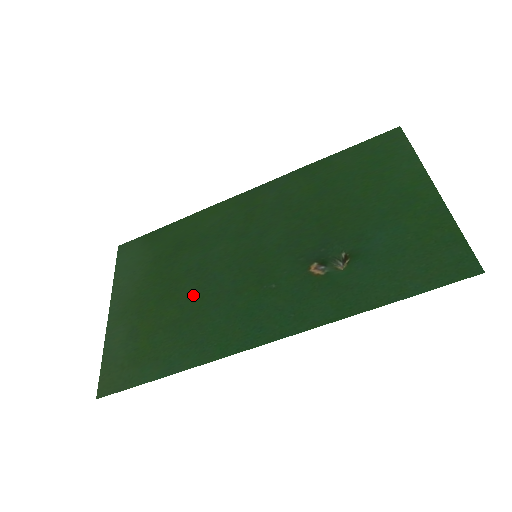
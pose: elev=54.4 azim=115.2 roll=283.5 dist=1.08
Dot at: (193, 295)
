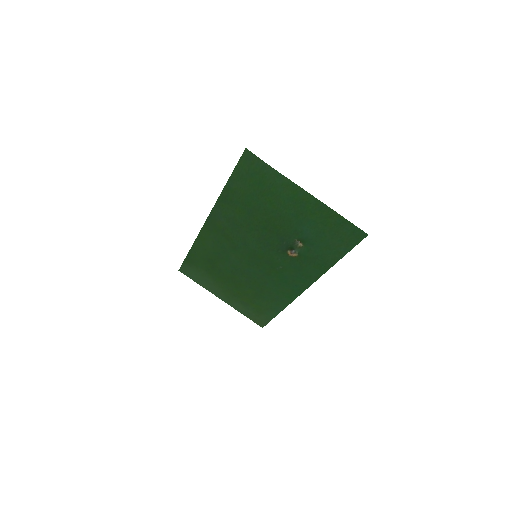
Dot at: (249, 282)
